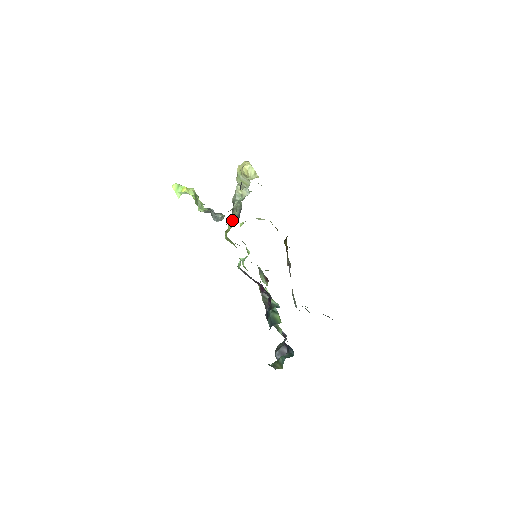
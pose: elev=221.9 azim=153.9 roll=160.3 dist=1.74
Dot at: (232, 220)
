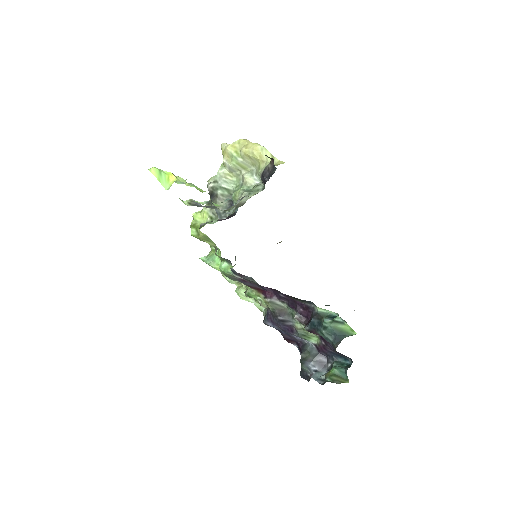
Dot at: (213, 213)
